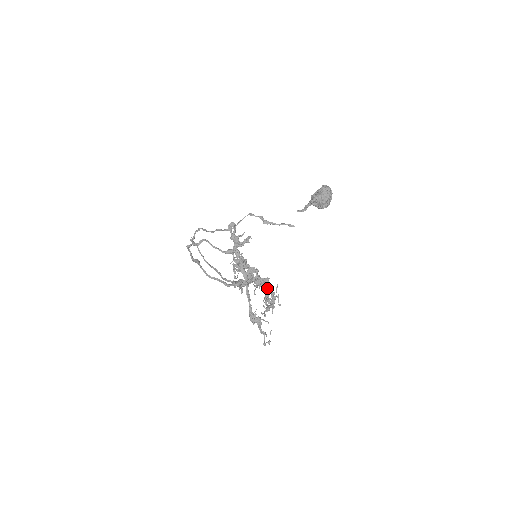
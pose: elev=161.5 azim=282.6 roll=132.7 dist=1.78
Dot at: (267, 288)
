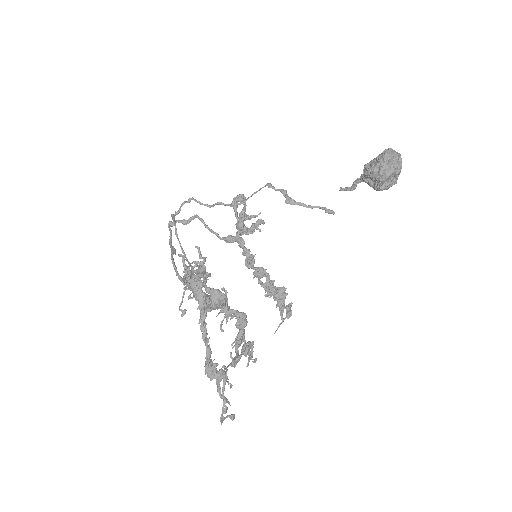
Dot at: (241, 324)
